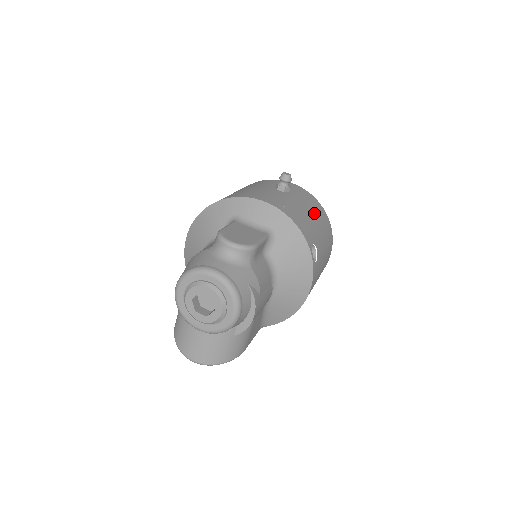
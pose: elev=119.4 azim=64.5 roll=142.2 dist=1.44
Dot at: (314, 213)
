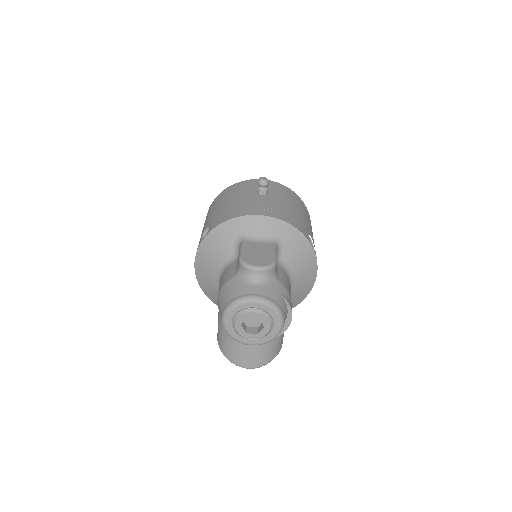
Dot at: (295, 204)
